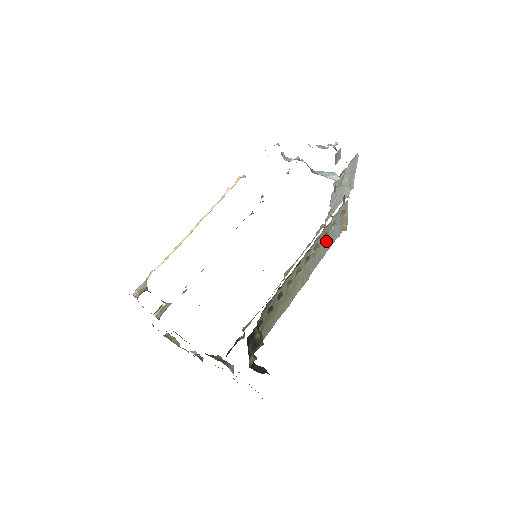
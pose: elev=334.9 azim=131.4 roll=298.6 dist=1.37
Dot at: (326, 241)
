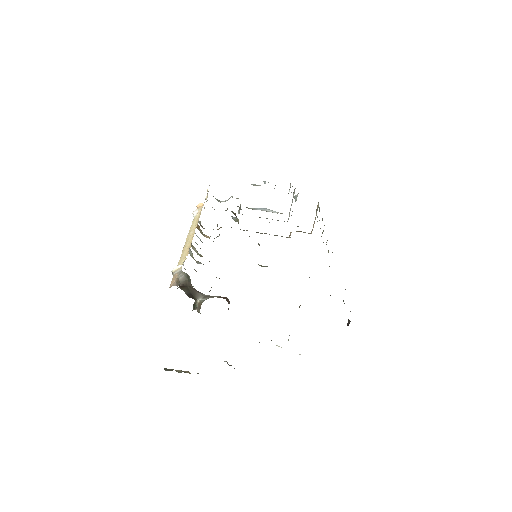
Dot at: occluded
